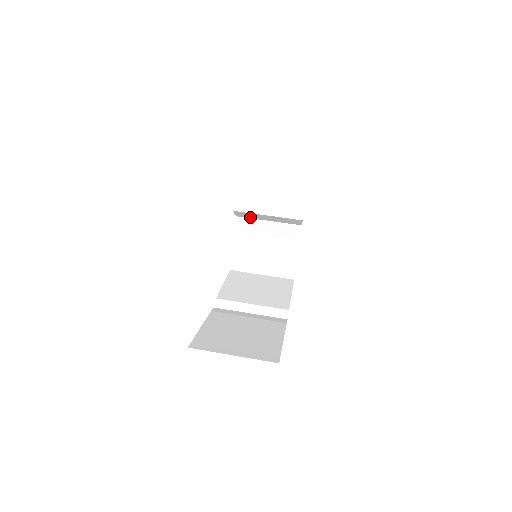
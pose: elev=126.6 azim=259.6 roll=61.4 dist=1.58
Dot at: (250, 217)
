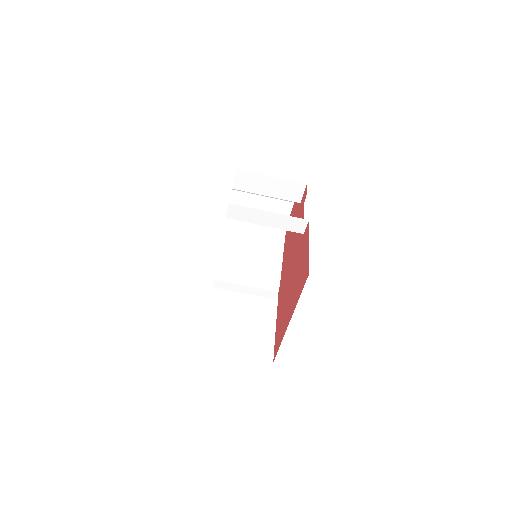
Dot at: occluded
